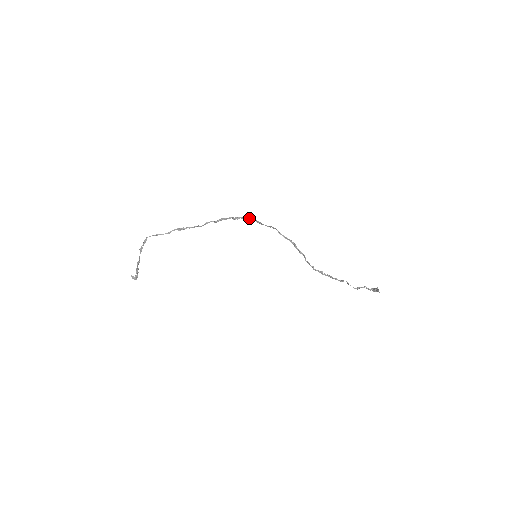
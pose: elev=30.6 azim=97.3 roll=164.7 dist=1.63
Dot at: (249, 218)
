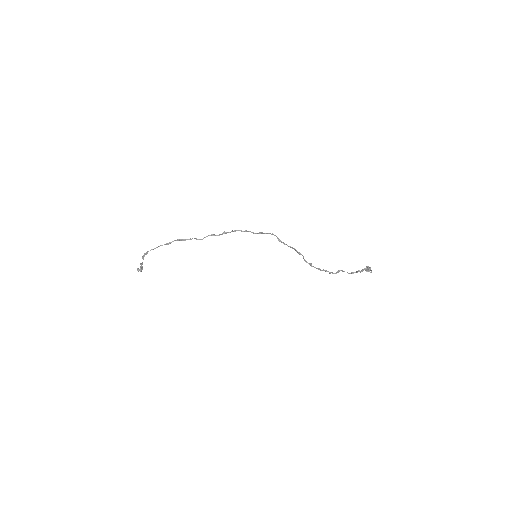
Dot at: (249, 231)
